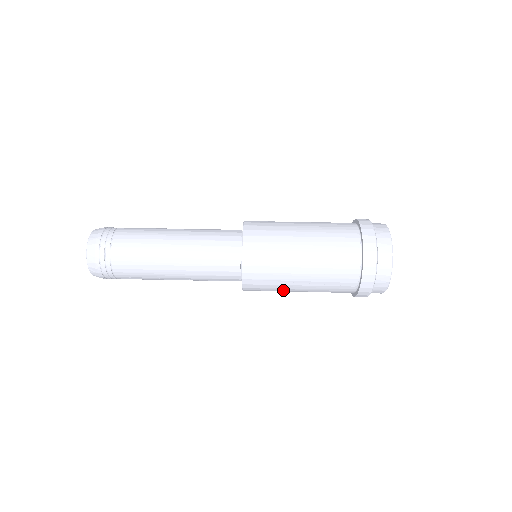
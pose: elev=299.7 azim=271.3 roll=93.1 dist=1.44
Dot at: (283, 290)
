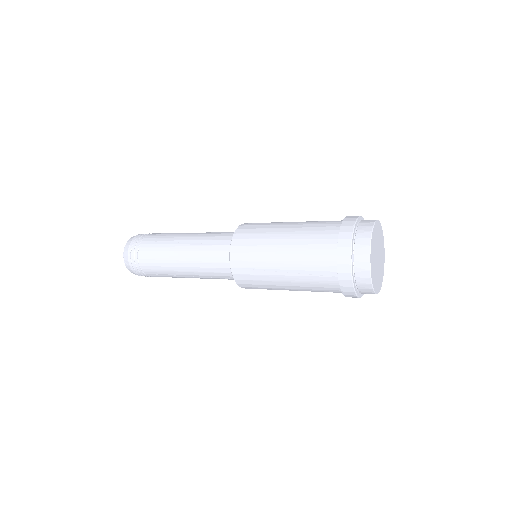
Dot at: (268, 238)
